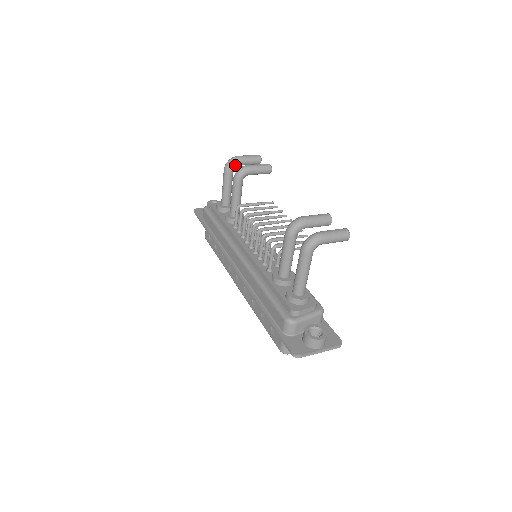
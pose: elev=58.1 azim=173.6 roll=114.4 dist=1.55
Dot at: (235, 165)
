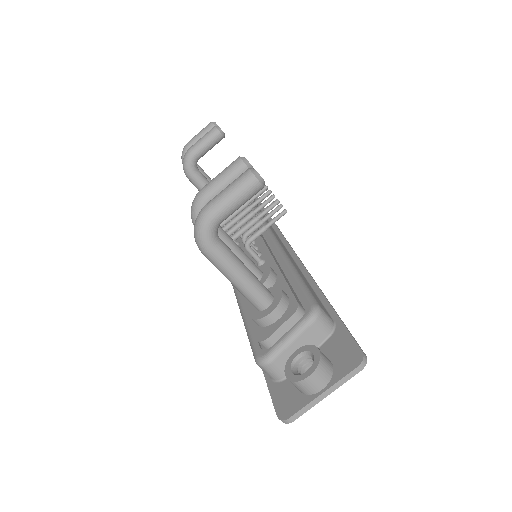
Dot at: occluded
